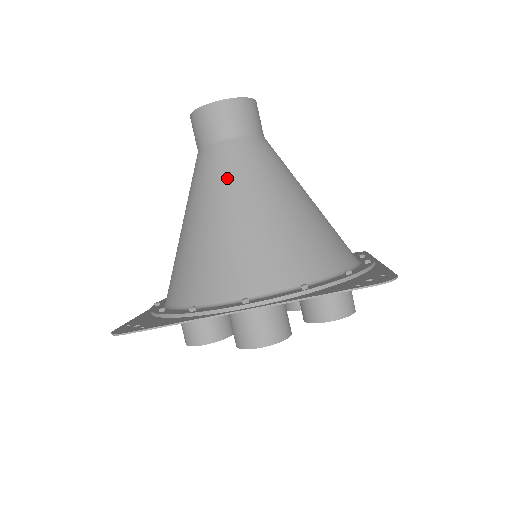
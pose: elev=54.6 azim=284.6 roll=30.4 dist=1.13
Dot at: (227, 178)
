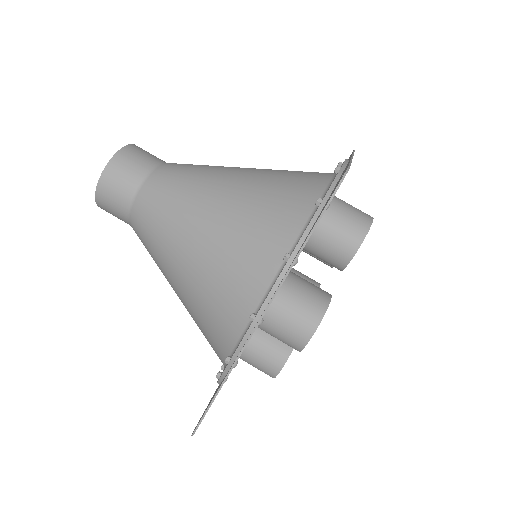
Dot at: (159, 229)
